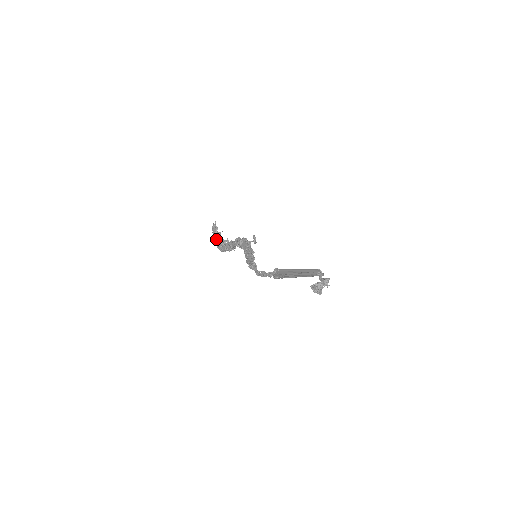
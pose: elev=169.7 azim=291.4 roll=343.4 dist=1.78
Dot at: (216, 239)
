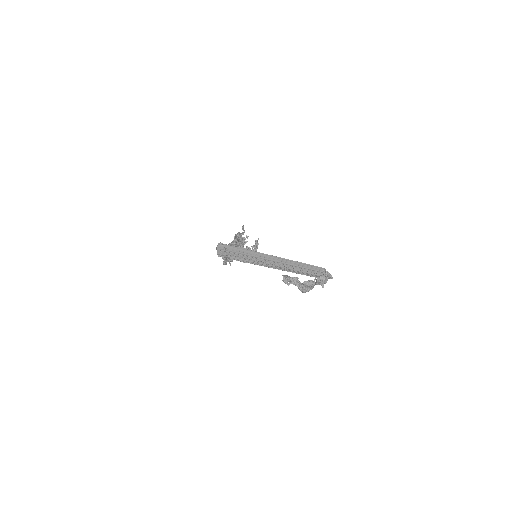
Dot at: occluded
